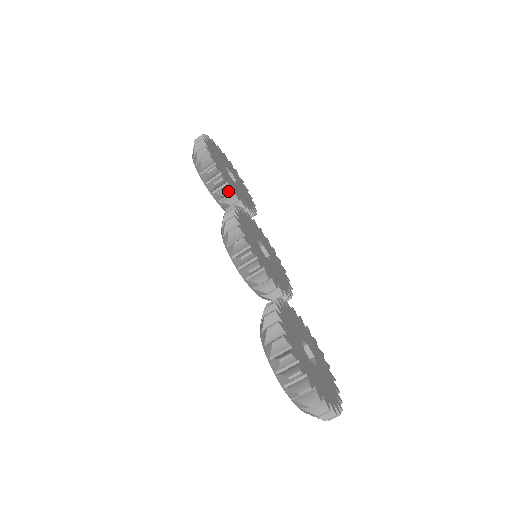
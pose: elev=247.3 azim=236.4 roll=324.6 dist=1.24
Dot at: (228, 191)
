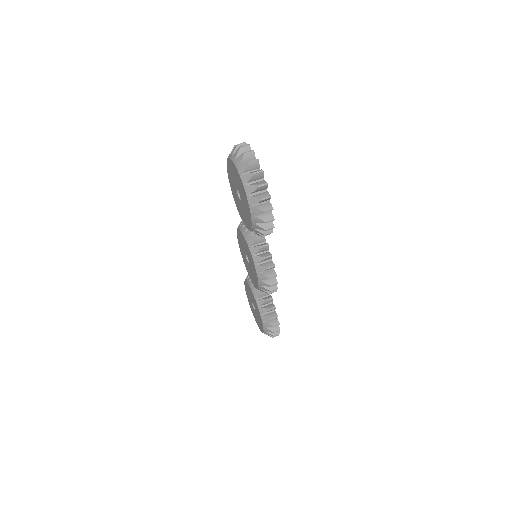
Dot at: occluded
